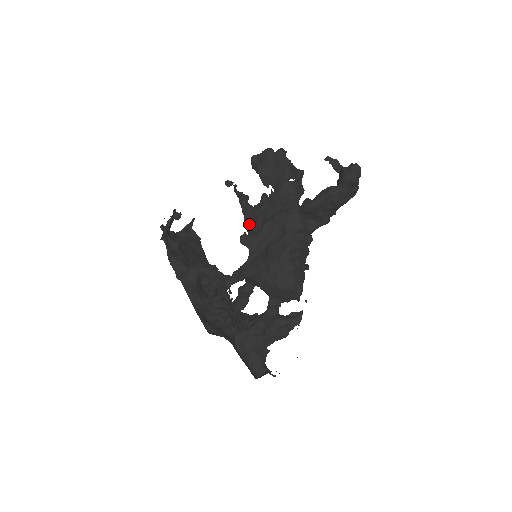
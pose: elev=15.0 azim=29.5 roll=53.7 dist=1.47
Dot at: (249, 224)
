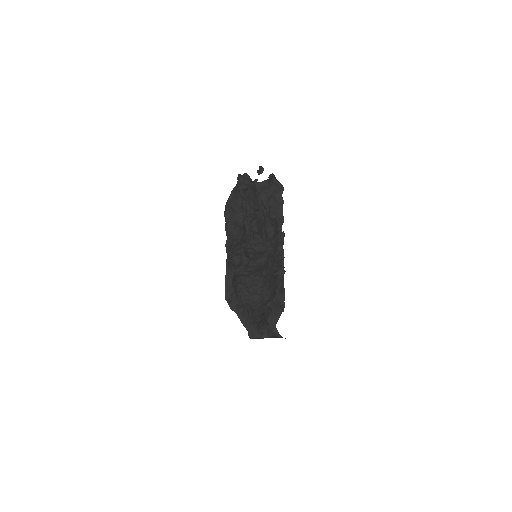
Dot at: occluded
